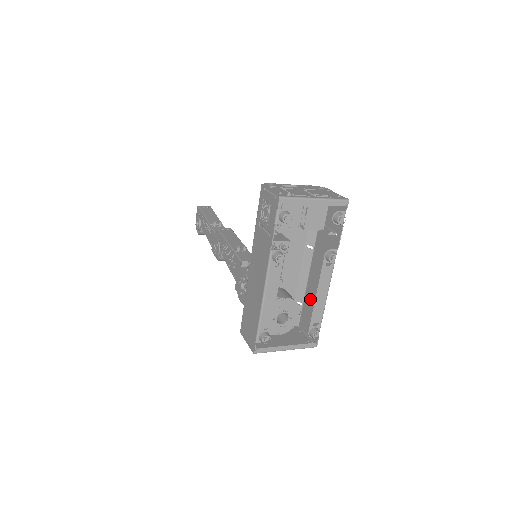
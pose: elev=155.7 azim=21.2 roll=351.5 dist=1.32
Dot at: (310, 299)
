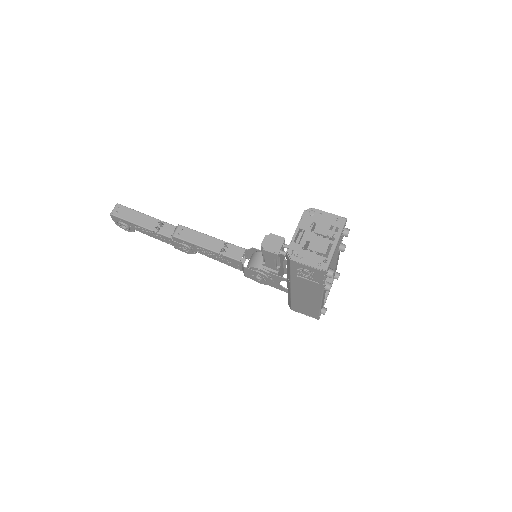
Dot at: occluded
